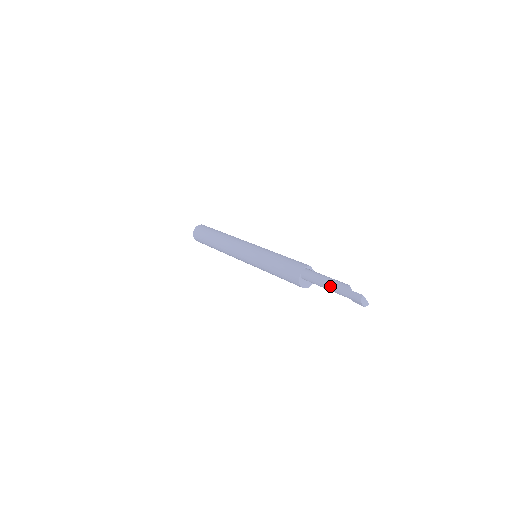
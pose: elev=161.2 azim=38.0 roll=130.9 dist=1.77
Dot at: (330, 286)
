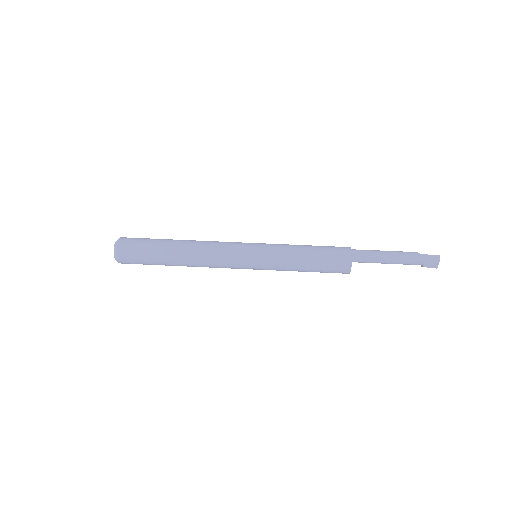
Dot at: (398, 257)
